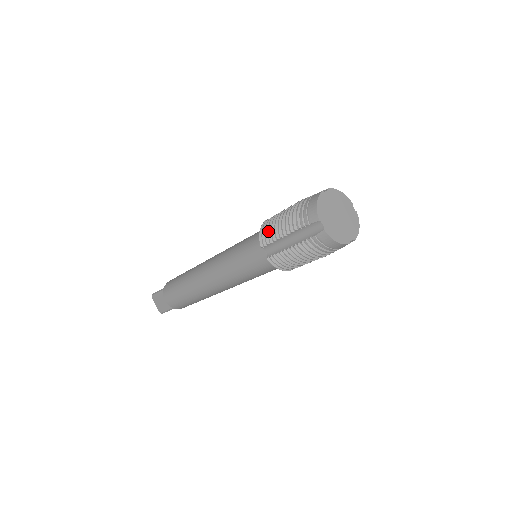
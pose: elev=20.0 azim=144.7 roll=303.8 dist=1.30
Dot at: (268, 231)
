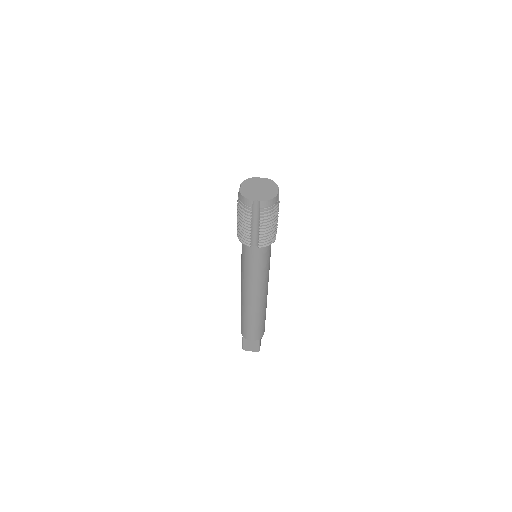
Dot at: occluded
